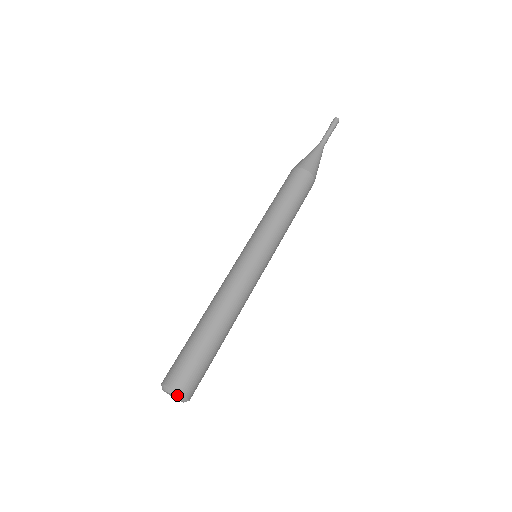
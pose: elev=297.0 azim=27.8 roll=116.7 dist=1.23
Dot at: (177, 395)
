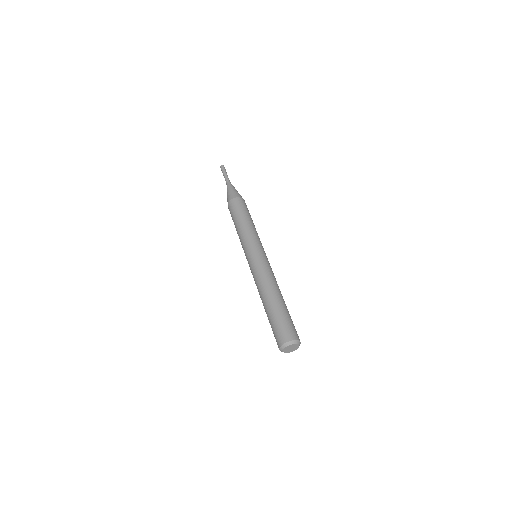
Dot at: (290, 343)
